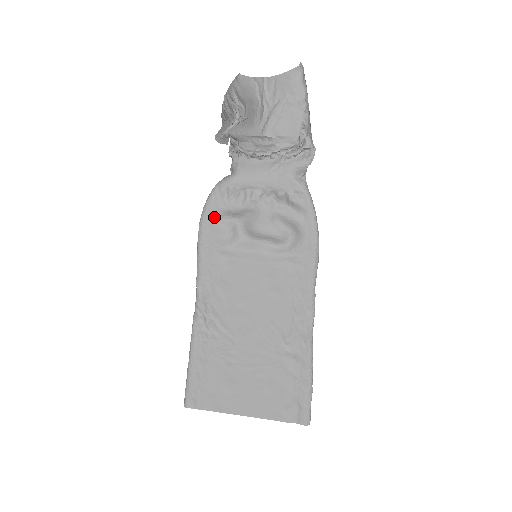
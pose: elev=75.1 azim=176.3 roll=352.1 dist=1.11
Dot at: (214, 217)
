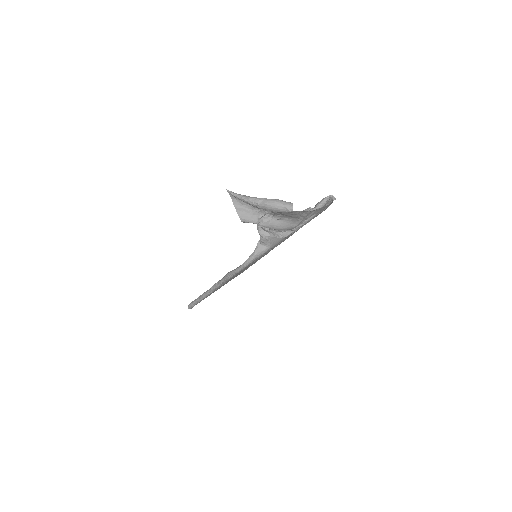
Dot at: occluded
